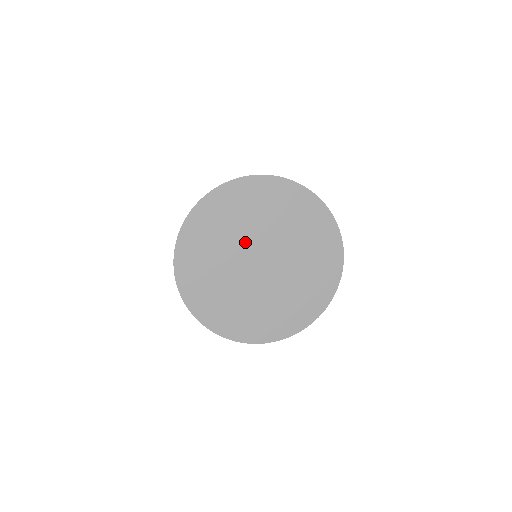
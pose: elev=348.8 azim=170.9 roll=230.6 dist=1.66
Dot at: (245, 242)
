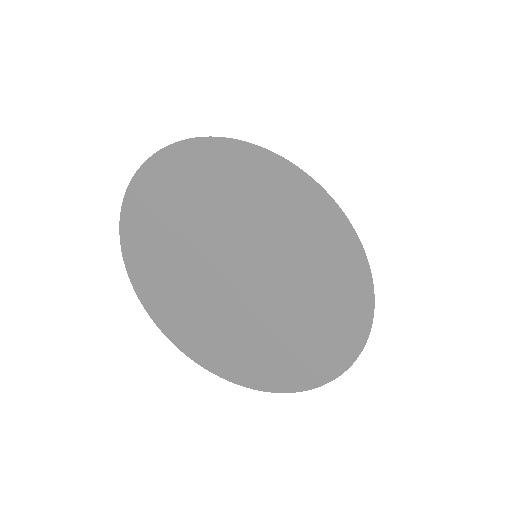
Dot at: (237, 243)
